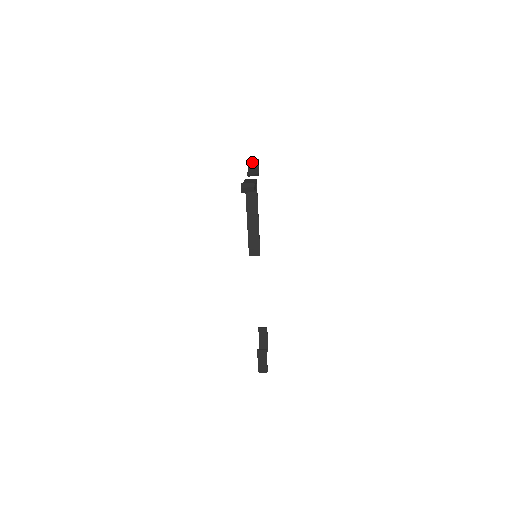
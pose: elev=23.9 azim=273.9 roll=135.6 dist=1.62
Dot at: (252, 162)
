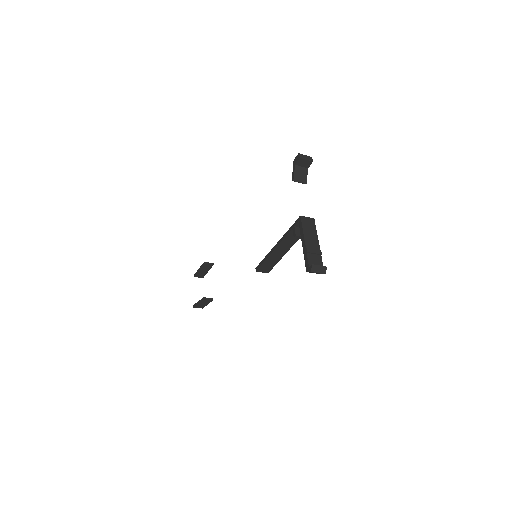
Dot at: (304, 161)
